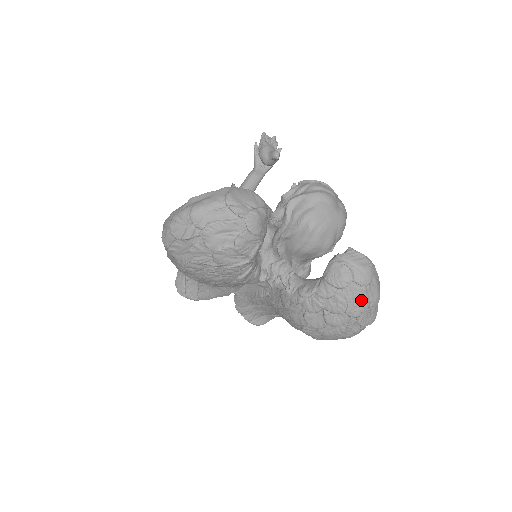
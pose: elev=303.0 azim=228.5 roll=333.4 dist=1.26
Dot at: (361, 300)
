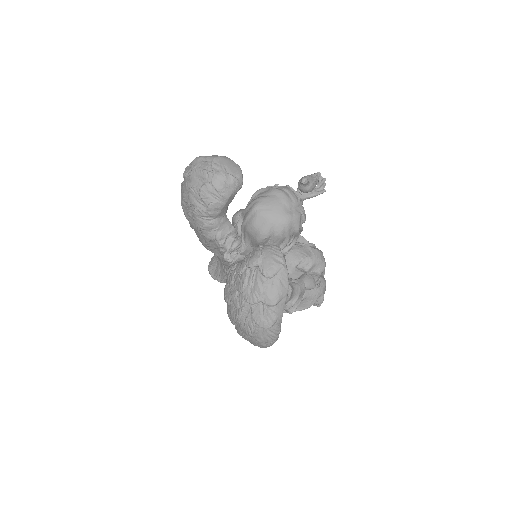
Dot at: (256, 287)
